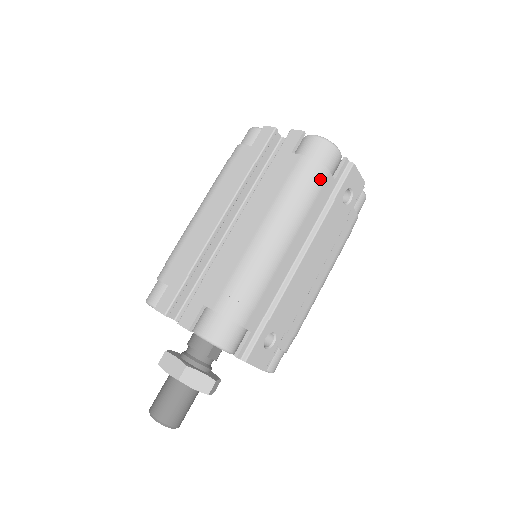
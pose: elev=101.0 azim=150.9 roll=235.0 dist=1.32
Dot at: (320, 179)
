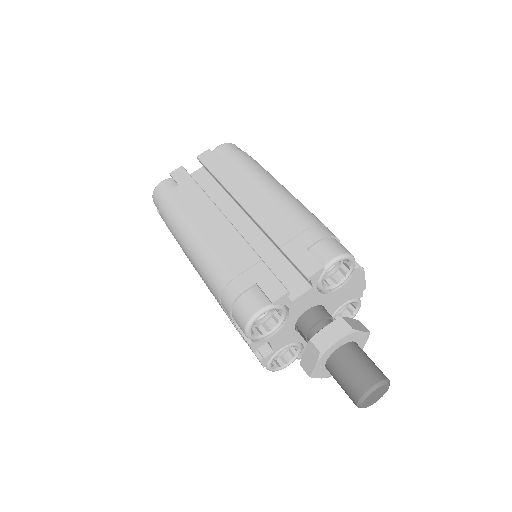
Dot at: occluded
